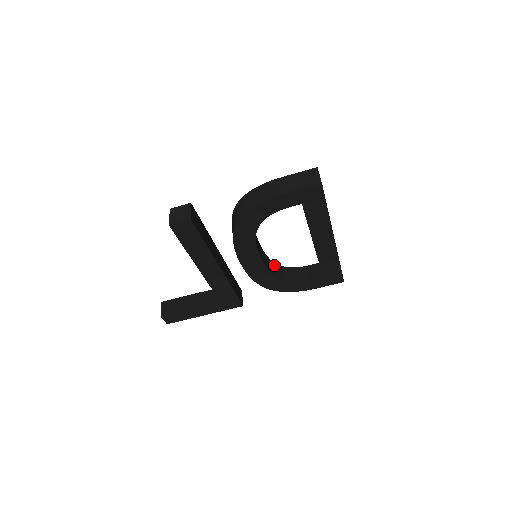
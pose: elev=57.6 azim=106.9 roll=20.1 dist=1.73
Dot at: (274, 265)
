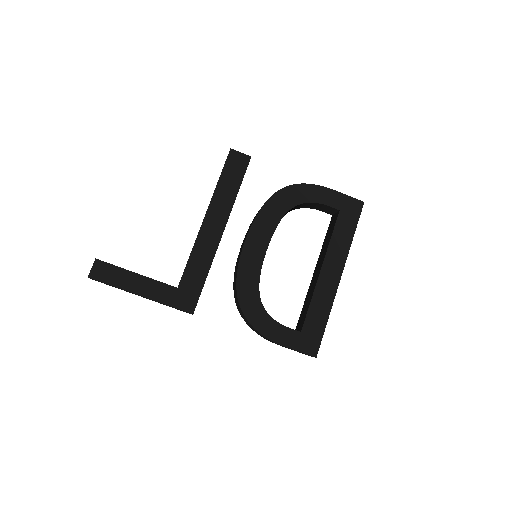
Dot at: occluded
